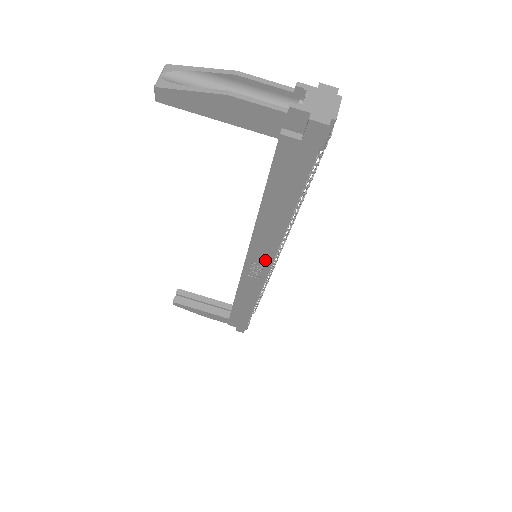
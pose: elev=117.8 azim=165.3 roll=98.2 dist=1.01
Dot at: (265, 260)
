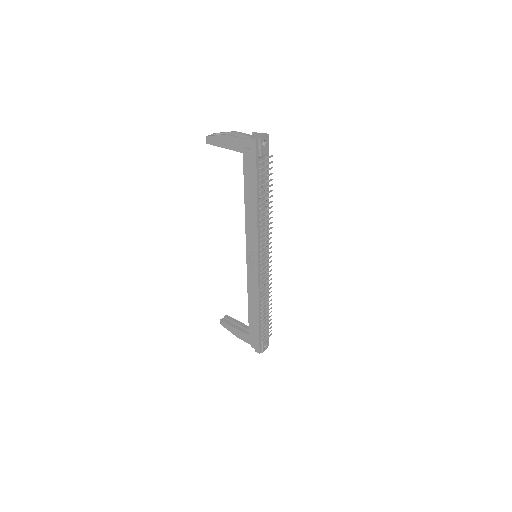
Dot at: (254, 248)
